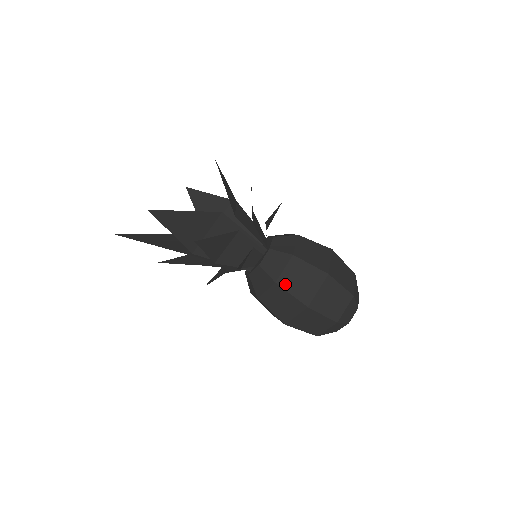
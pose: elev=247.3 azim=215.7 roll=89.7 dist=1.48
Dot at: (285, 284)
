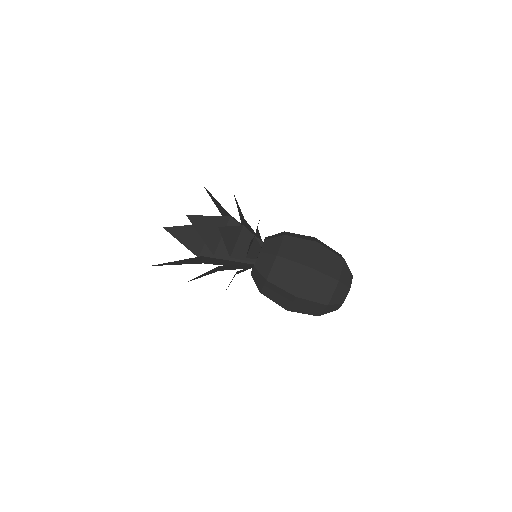
Dot at: (267, 295)
